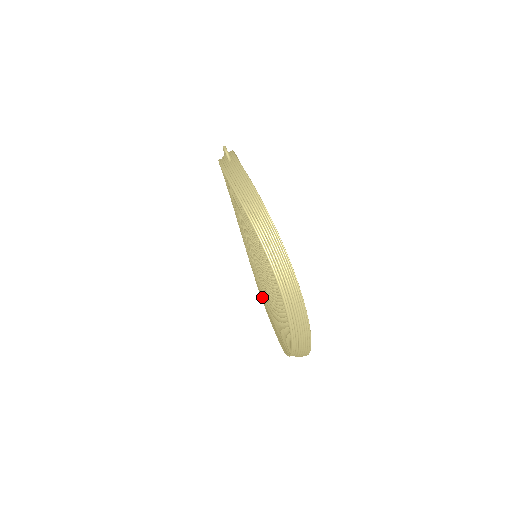
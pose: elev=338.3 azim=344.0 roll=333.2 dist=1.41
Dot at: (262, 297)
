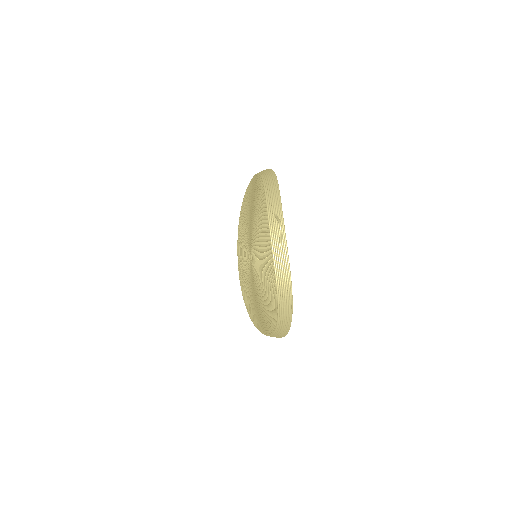
Dot at: (247, 278)
